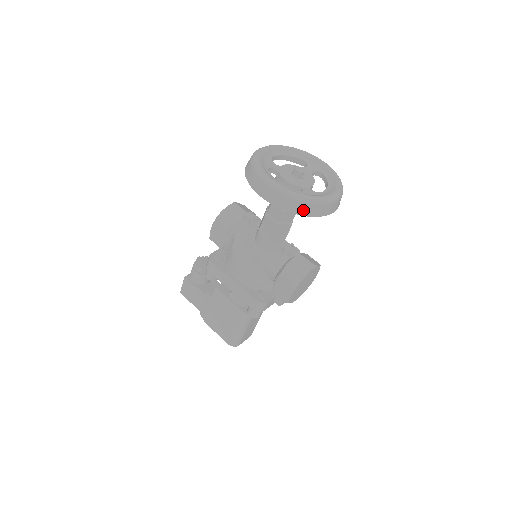
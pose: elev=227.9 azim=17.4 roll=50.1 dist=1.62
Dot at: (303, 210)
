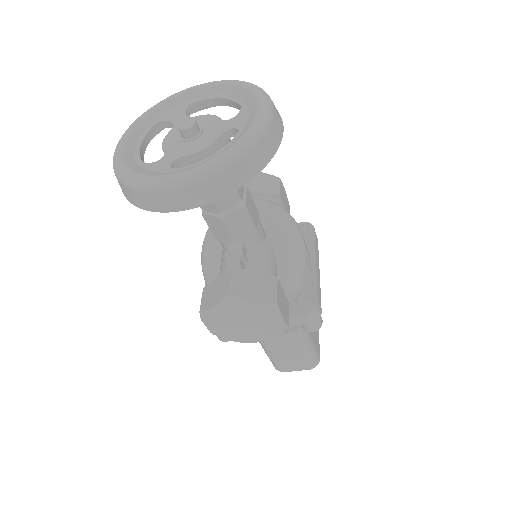
Dot at: (128, 195)
